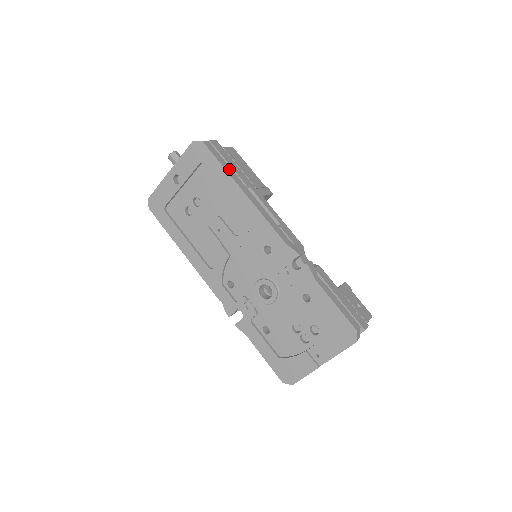
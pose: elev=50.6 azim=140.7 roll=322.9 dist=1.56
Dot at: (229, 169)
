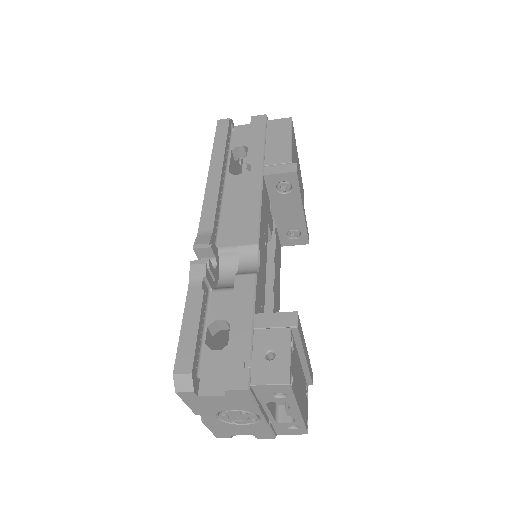
Dot at: (221, 146)
